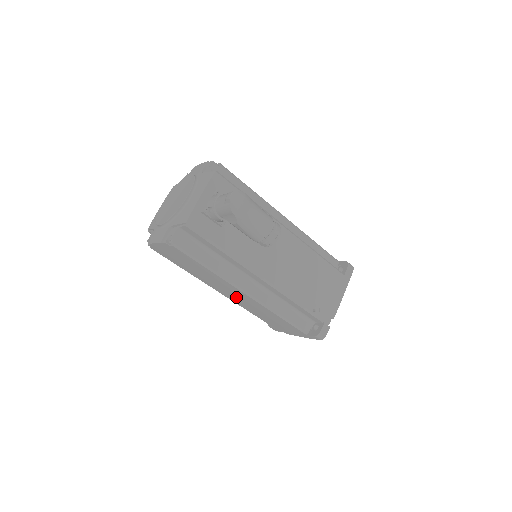
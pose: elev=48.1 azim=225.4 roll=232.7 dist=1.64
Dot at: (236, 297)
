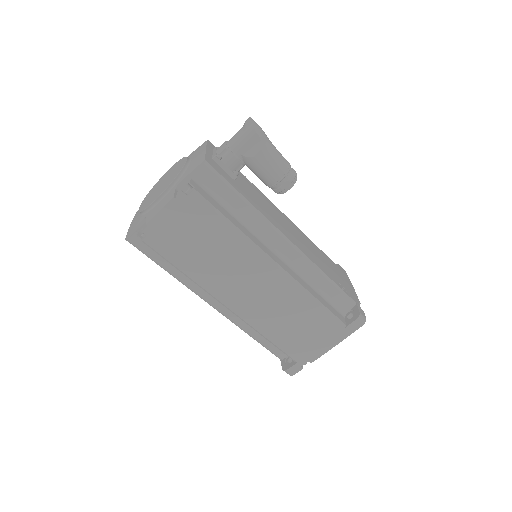
Dot at: (256, 295)
